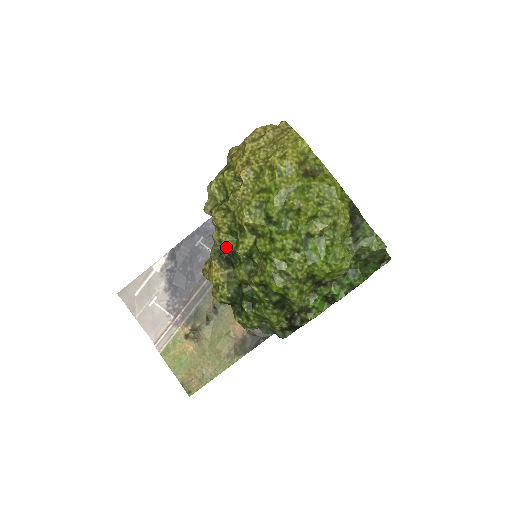
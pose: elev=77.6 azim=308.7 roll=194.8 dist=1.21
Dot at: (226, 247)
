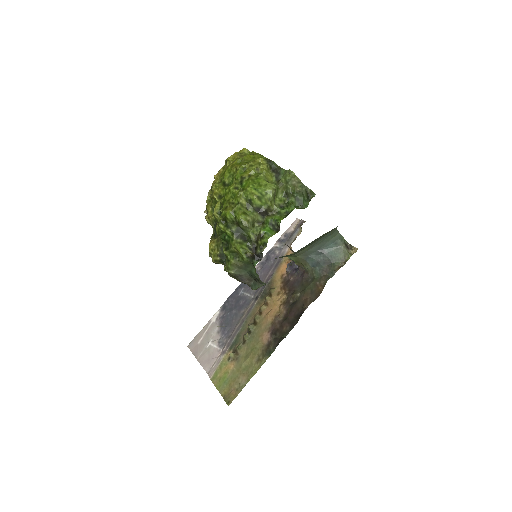
Dot at: (212, 221)
